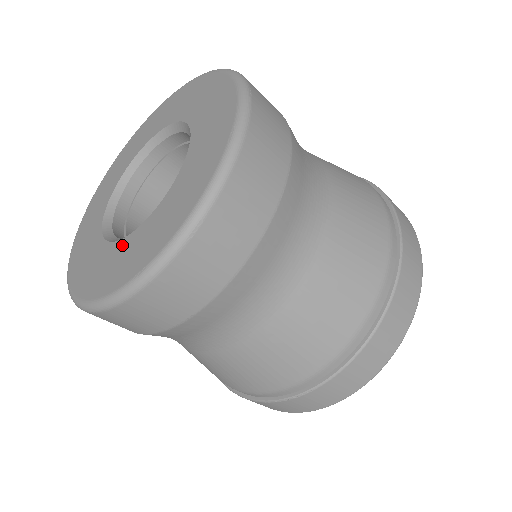
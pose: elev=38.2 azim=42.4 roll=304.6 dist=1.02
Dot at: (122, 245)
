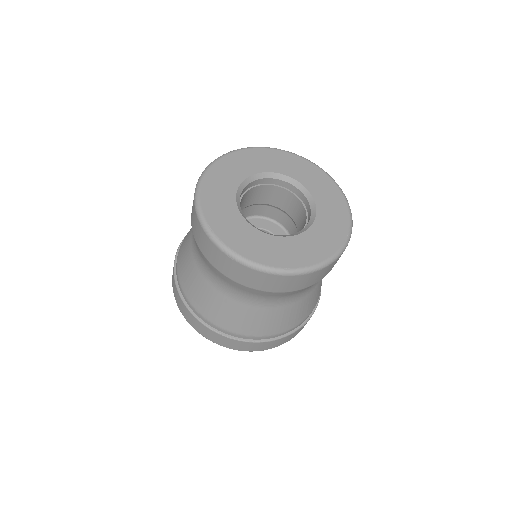
Dot at: (310, 234)
